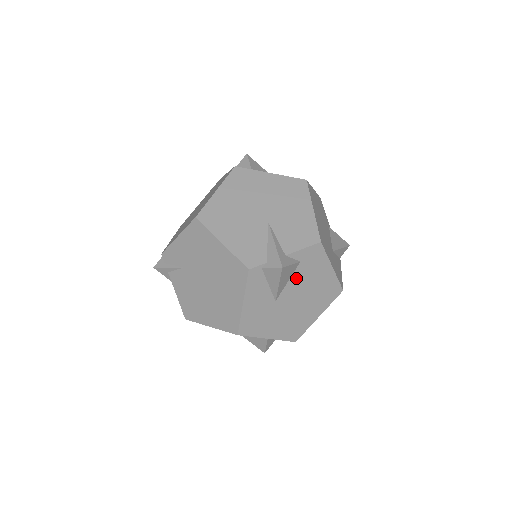
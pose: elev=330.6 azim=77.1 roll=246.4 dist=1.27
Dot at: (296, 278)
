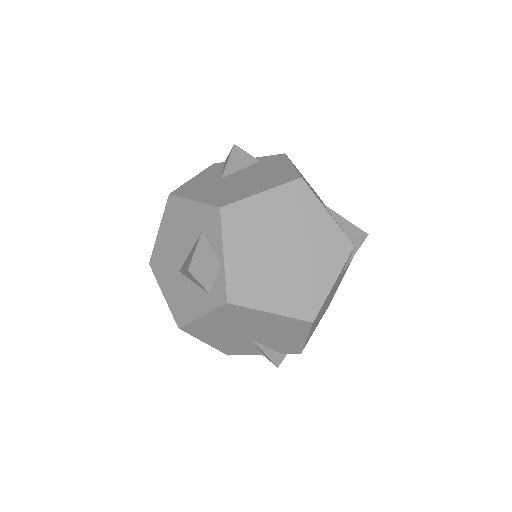
Dot at: (251, 169)
